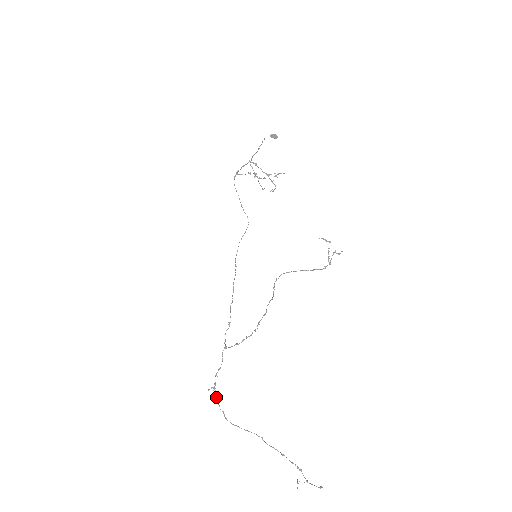
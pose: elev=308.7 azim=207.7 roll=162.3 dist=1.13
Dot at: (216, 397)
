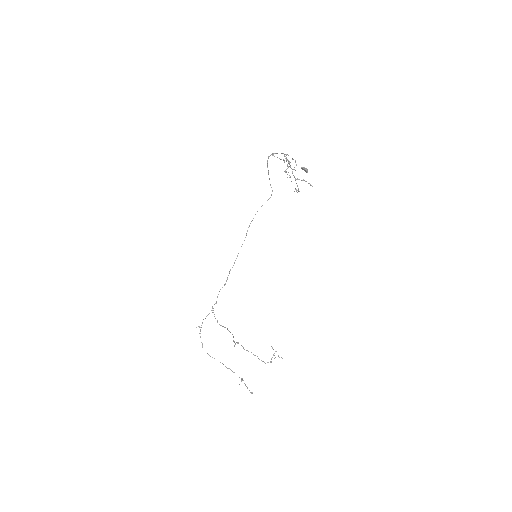
Dot at: (200, 333)
